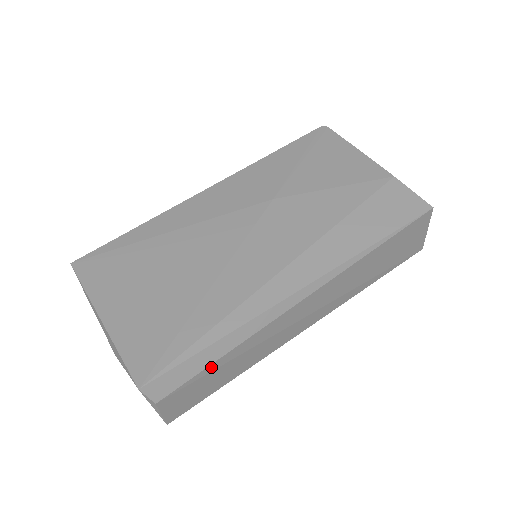
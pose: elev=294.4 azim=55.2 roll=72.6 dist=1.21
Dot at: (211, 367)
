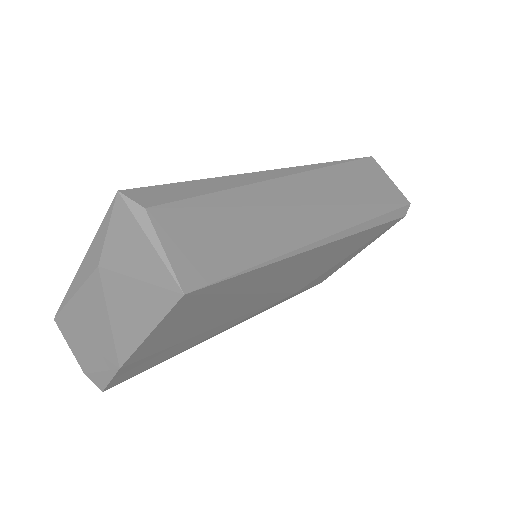
Dot at: (211, 199)
